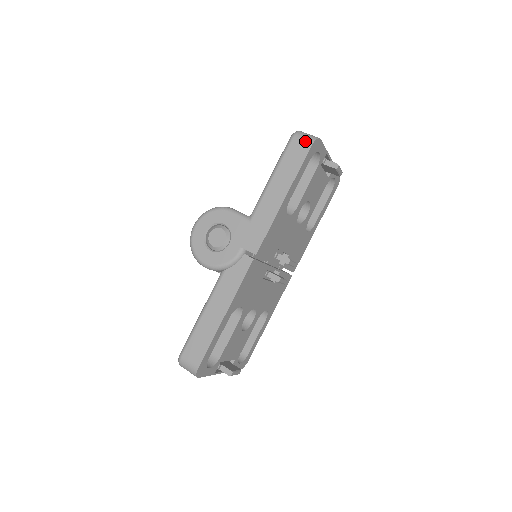
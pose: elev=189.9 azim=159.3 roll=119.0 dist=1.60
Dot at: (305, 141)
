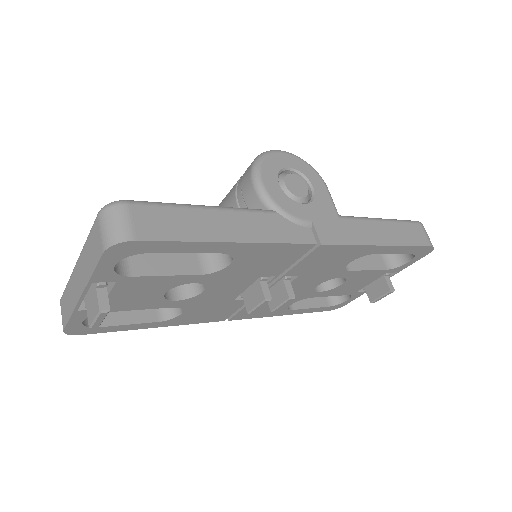
Dot at: (428, 237)
